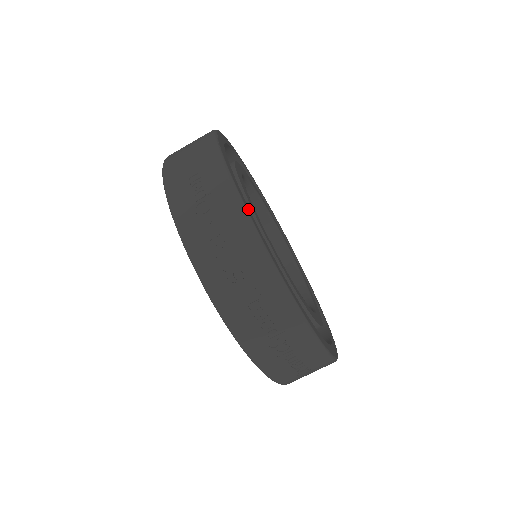
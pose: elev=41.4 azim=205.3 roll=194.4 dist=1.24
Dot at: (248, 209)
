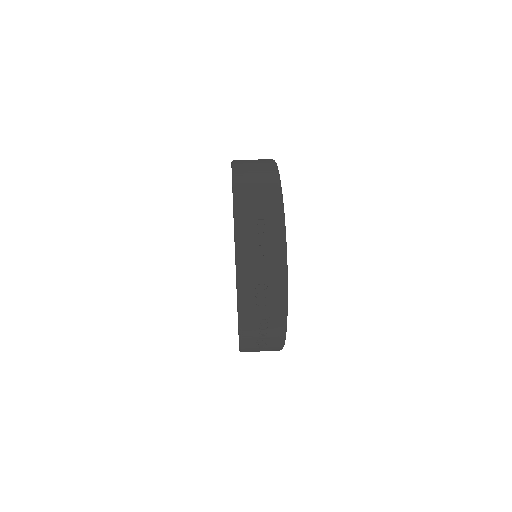
Dot at: occluded
